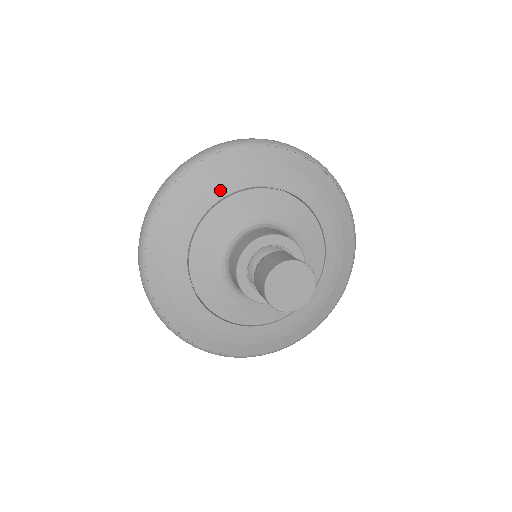
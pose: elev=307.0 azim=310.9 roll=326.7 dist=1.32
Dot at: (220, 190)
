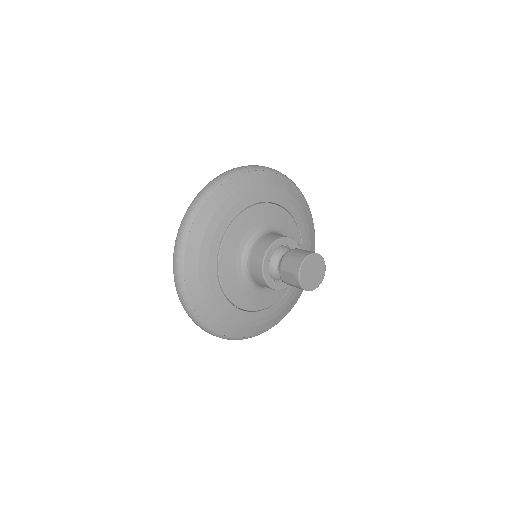
Dot at: (268, 196)
